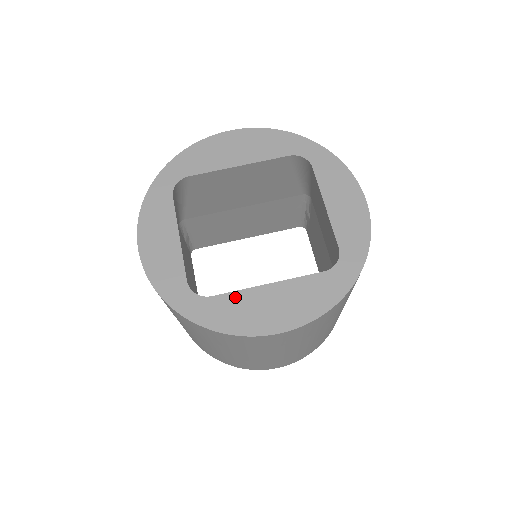
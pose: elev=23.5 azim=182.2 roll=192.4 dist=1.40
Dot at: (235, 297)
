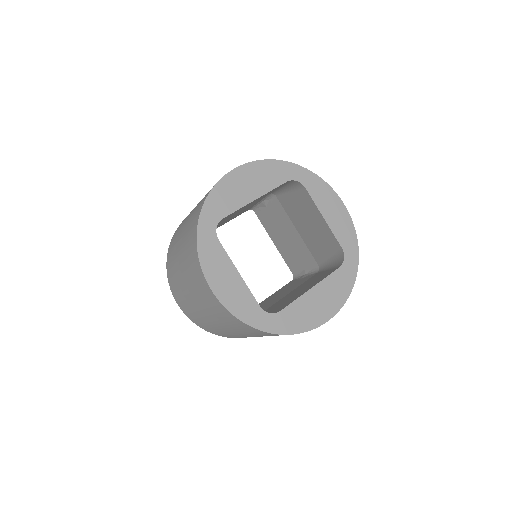
Dot at: (295, 306)
